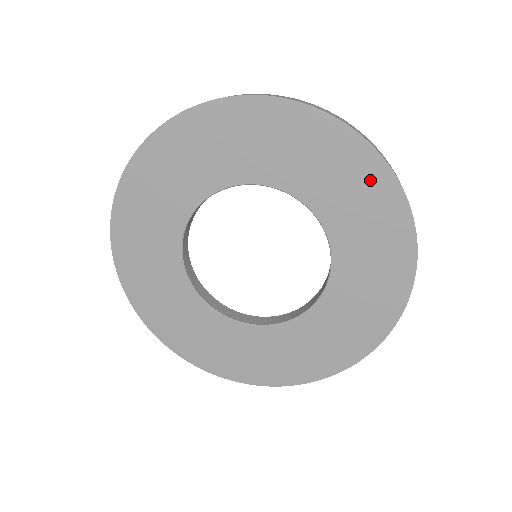
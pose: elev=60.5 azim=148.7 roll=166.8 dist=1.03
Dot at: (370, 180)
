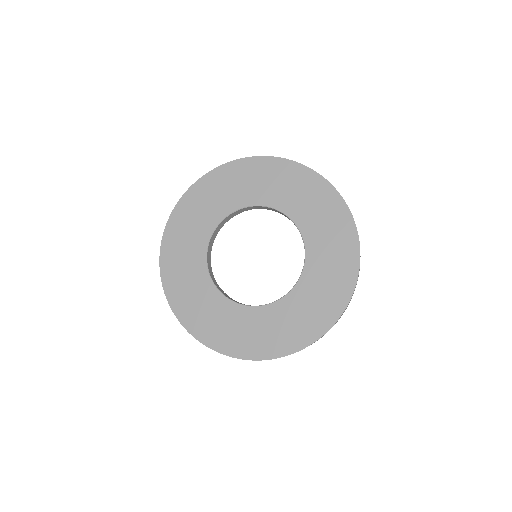
Dot at: (338, 217)
